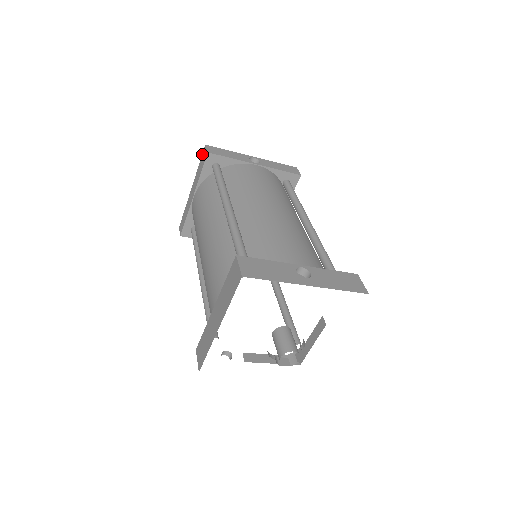
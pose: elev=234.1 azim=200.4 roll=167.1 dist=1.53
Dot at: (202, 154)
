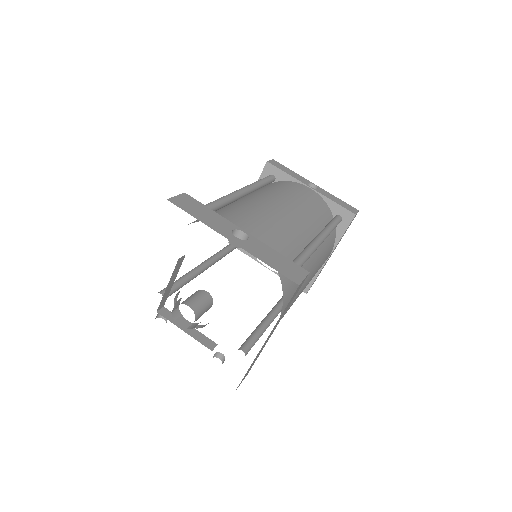
Dot at: occluded
